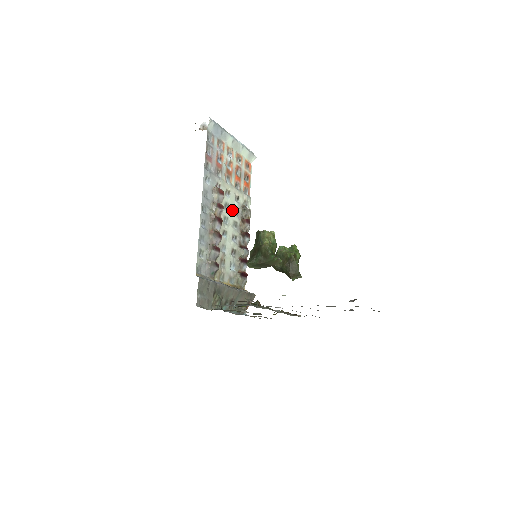
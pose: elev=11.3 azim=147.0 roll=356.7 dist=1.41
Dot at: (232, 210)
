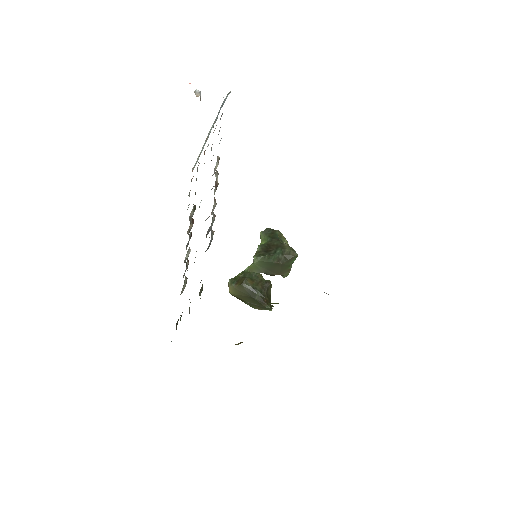
Dot at: occluded
